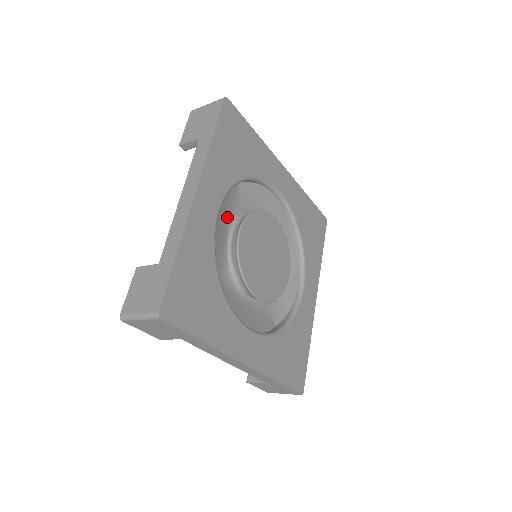
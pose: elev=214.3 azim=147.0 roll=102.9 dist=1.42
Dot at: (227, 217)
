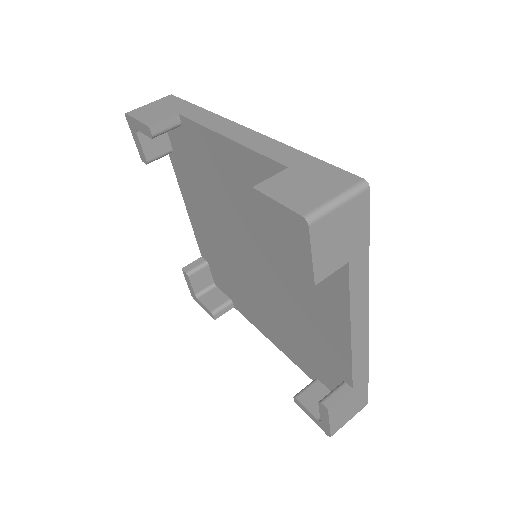
Dot at: occluded
